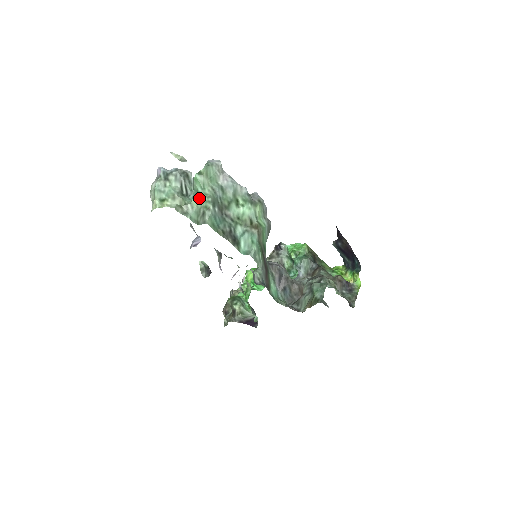
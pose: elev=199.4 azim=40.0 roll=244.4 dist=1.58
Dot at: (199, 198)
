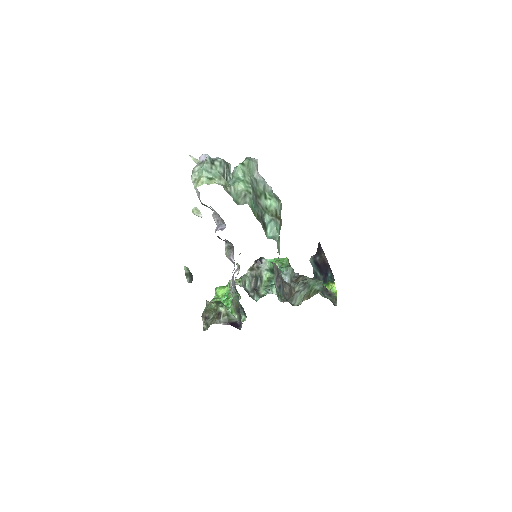
Dot at: (241, 183)
